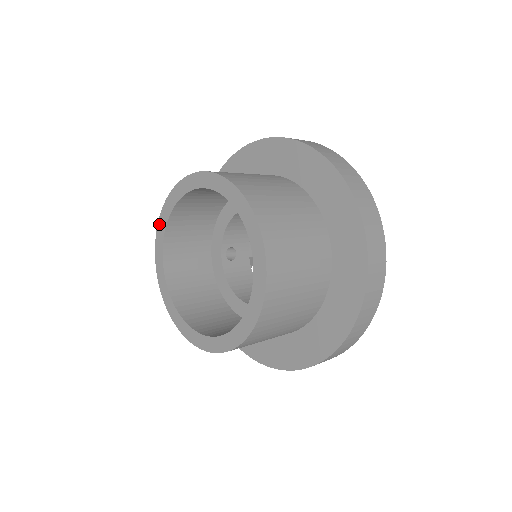
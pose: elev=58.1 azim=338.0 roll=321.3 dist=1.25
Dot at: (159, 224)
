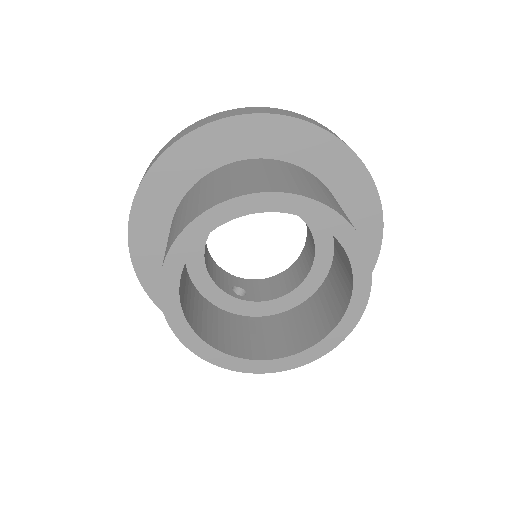
Dot at: (193, 350)
